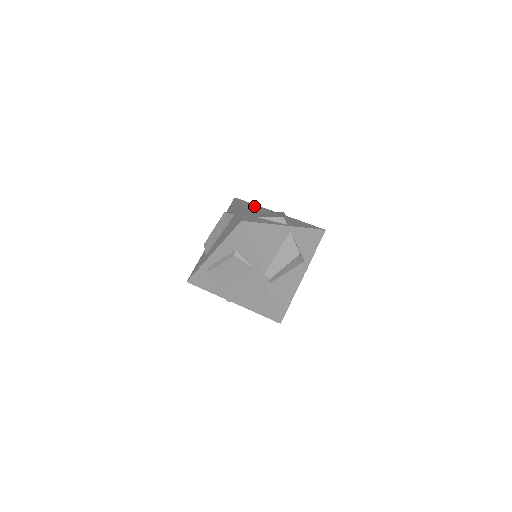
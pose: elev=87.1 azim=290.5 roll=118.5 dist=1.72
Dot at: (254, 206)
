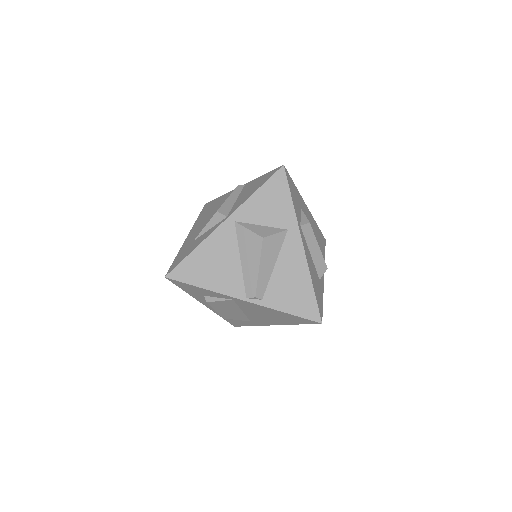
Dot at: (215, 204)
